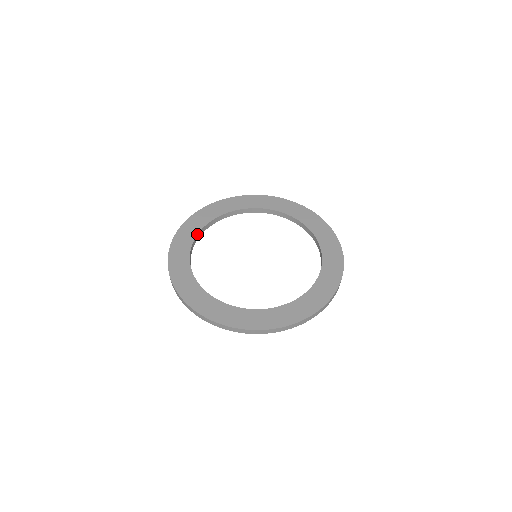
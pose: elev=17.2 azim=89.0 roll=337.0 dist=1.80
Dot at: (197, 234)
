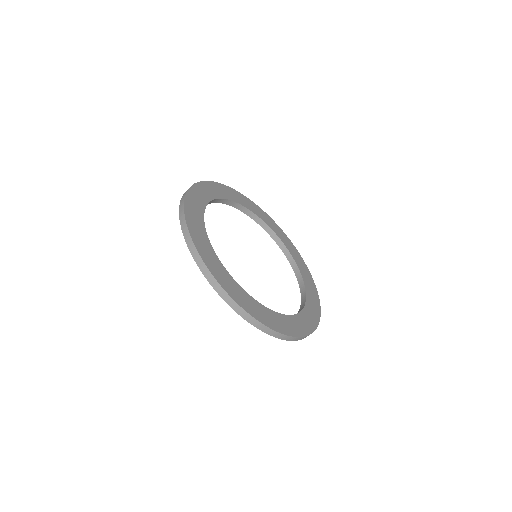
Dot at: (219, 198)
